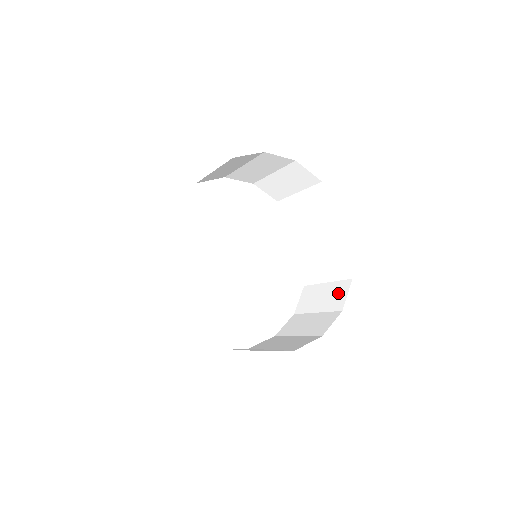
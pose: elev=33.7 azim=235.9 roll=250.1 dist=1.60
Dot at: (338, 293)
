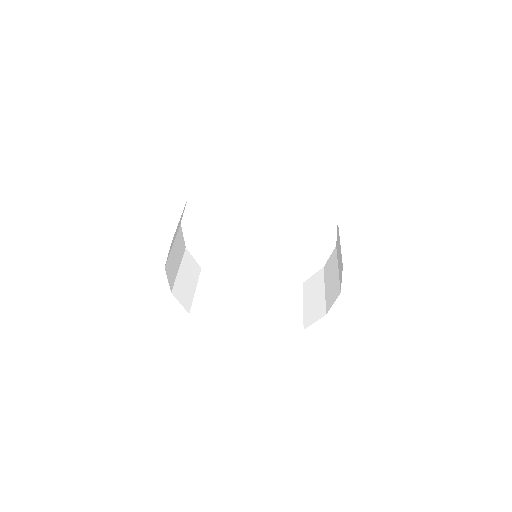
Dot at: (340, 269)
